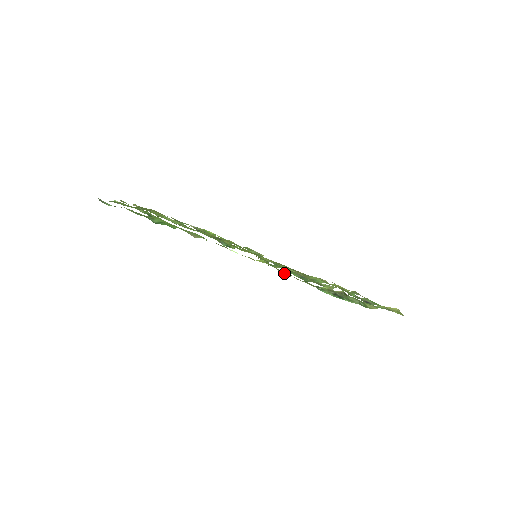
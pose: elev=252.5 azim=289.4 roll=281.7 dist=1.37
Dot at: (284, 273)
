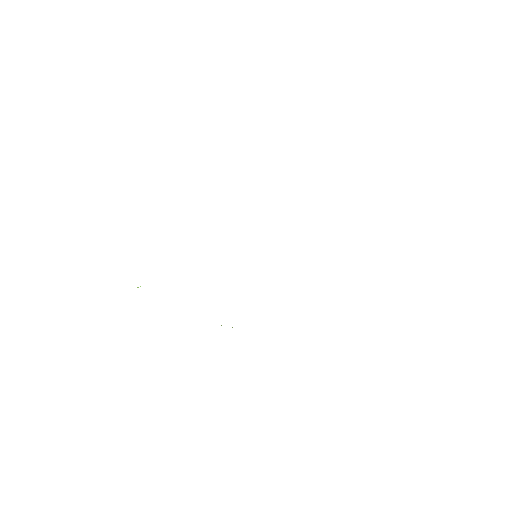
Dot at: occluded
